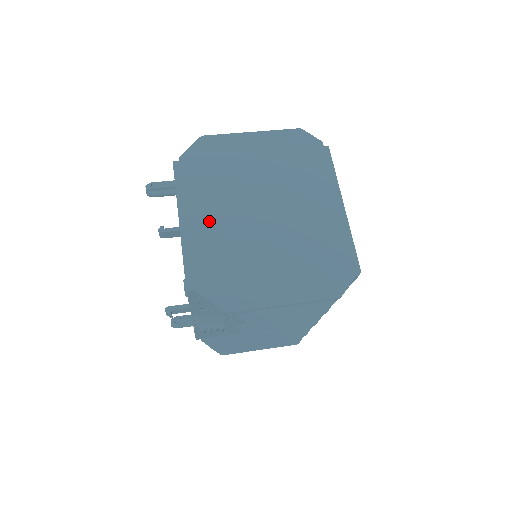
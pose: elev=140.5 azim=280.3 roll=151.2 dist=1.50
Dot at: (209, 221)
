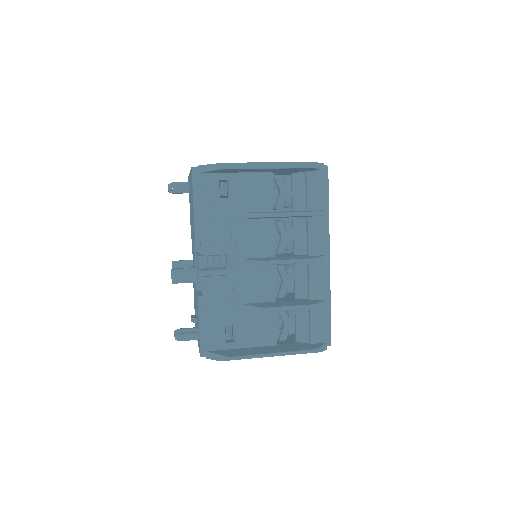
Dot at: occluded
